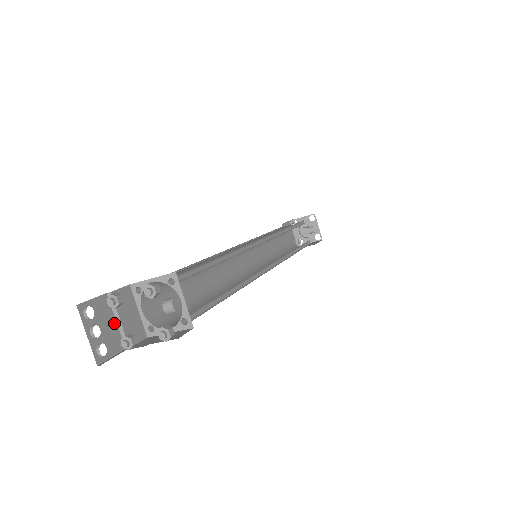
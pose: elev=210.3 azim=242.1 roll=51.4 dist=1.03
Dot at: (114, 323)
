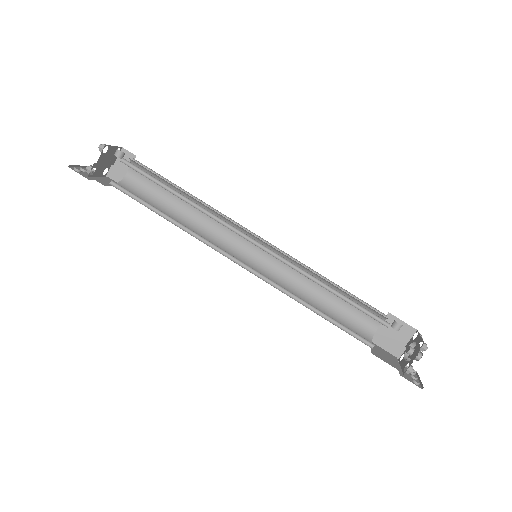
Dot at: occluded
